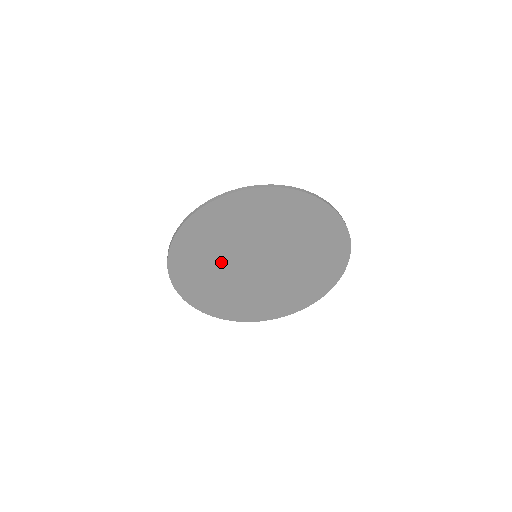
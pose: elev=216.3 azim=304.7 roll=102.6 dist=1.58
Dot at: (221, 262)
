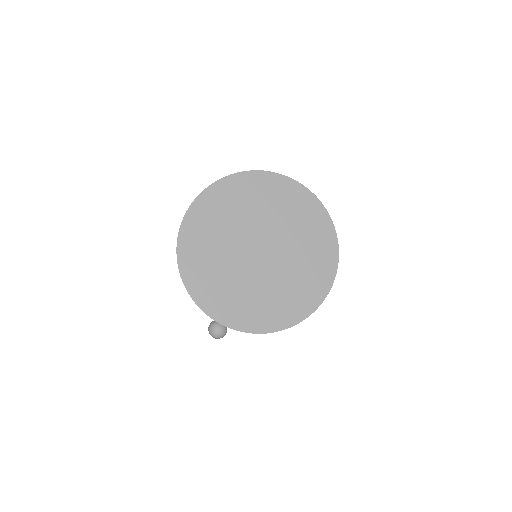
Dot at: (224, 250)
